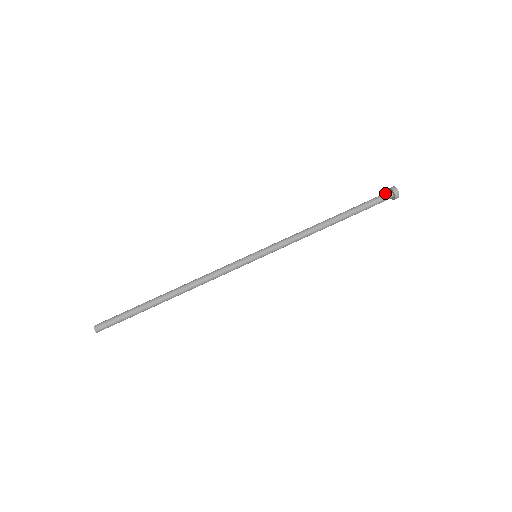
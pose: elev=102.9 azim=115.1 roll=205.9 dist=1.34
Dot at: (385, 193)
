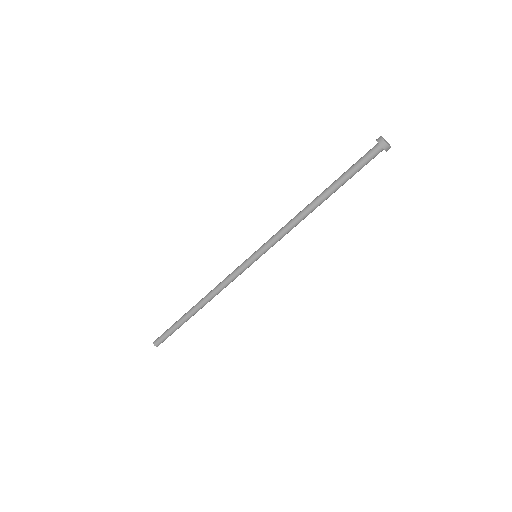
Dot at: (372, 148)
